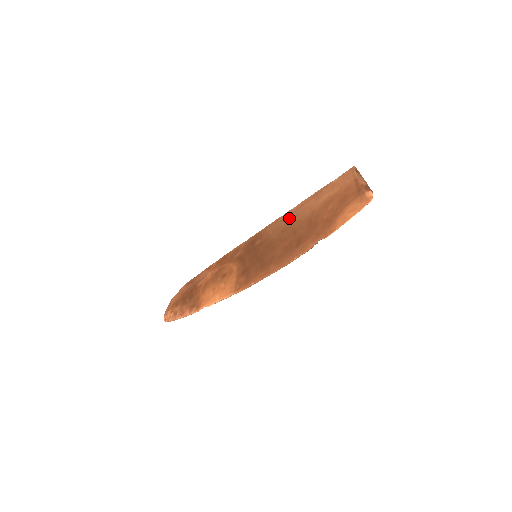
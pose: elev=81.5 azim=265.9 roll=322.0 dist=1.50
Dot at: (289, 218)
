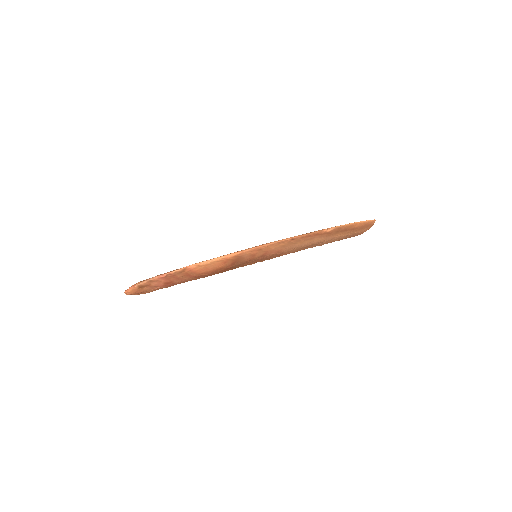
Dot at: occluded
